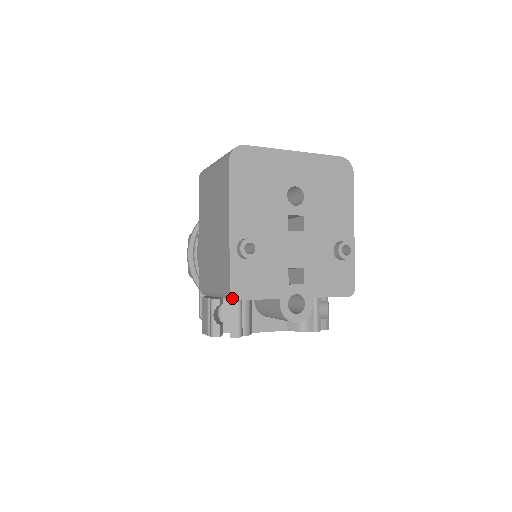
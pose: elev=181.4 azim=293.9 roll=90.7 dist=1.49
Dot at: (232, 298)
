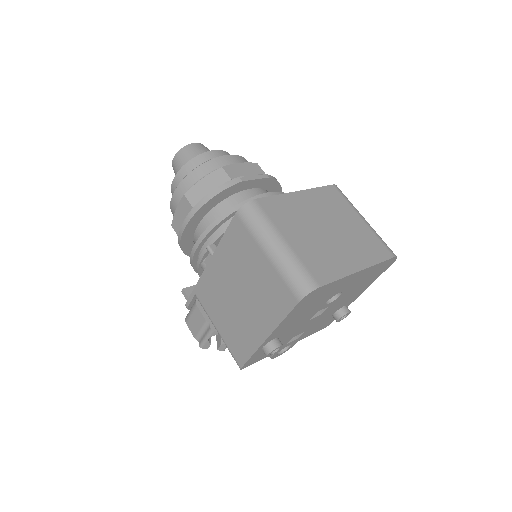
Dot at: occluded
